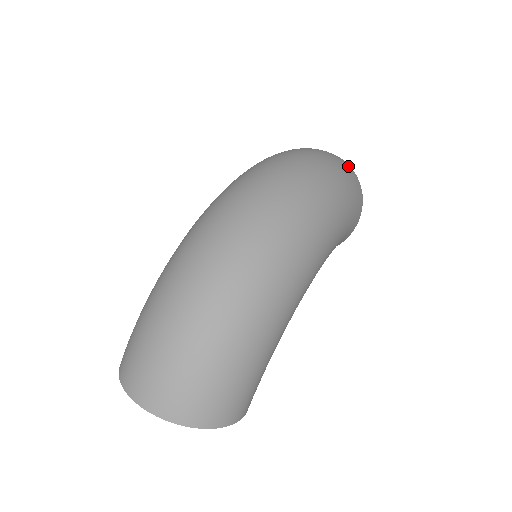
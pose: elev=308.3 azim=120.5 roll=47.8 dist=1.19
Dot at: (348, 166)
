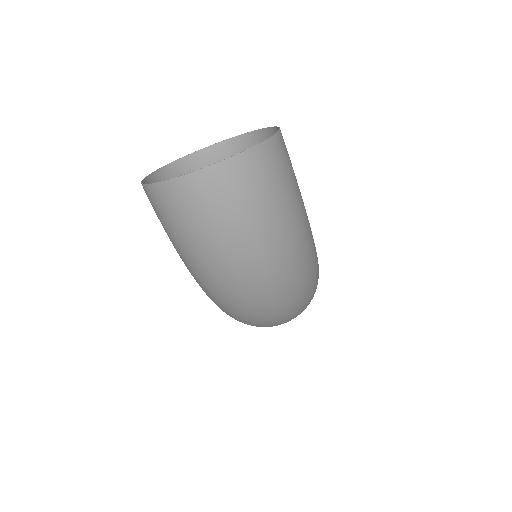
Dot at: (252, 170)
